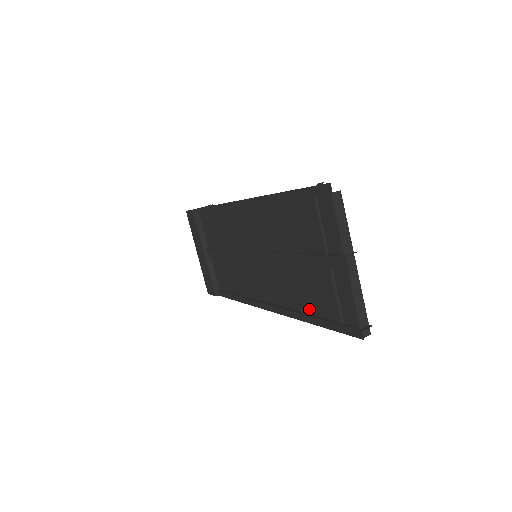
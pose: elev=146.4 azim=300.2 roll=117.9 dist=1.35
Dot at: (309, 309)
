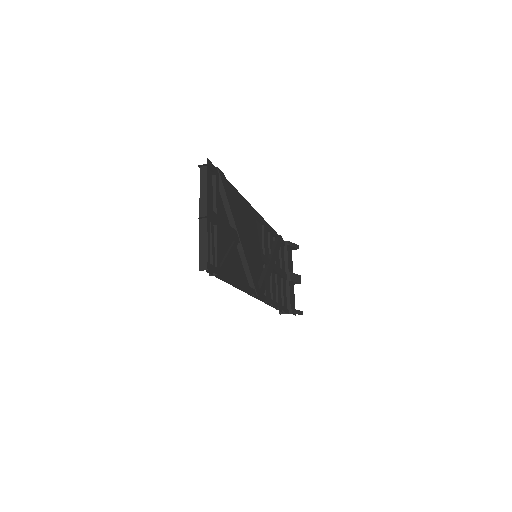
Dot at: occluded
